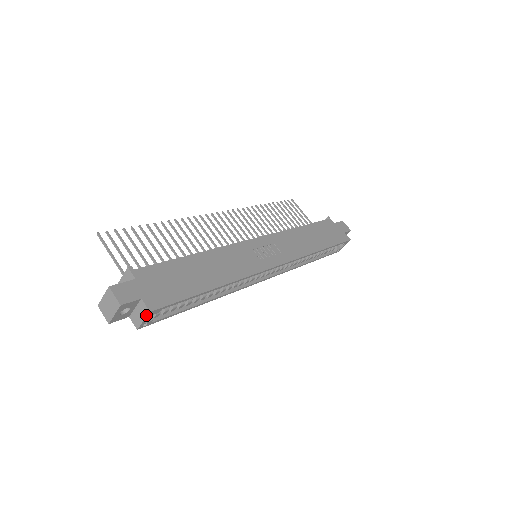
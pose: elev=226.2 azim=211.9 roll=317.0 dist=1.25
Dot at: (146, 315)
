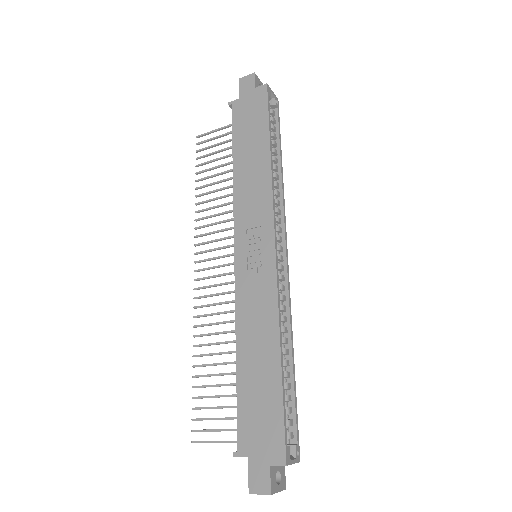
Dot at: occluded
